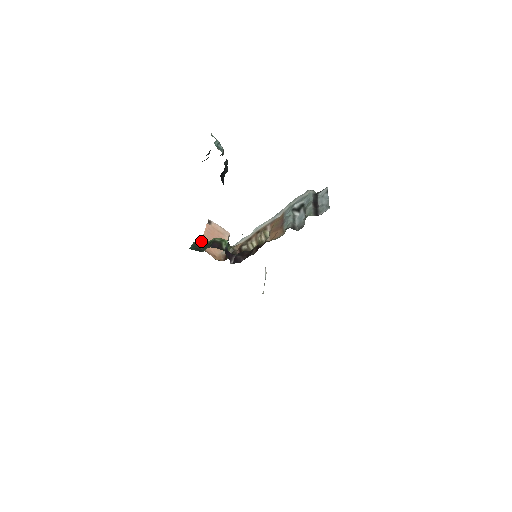
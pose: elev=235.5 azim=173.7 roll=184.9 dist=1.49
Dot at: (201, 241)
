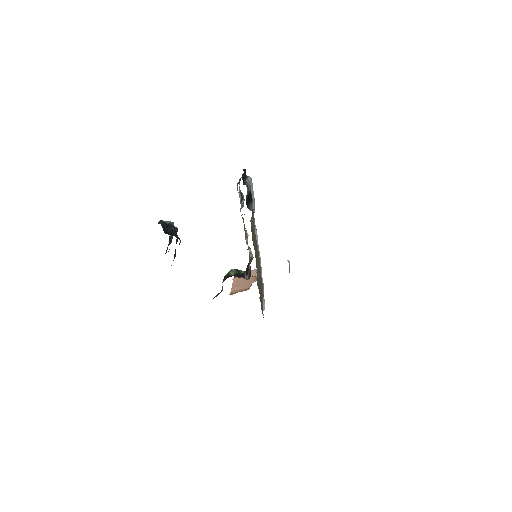
Dot at: (231, 291)
